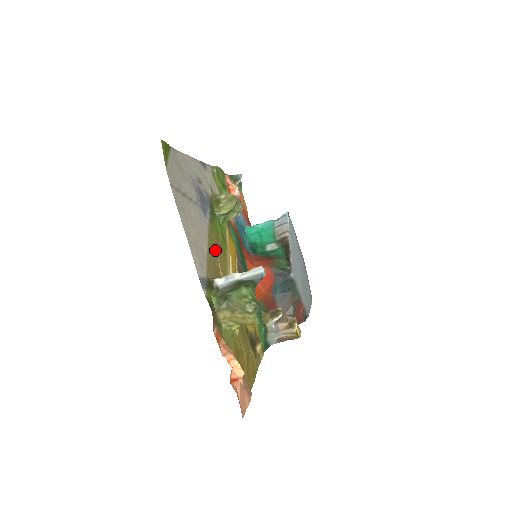
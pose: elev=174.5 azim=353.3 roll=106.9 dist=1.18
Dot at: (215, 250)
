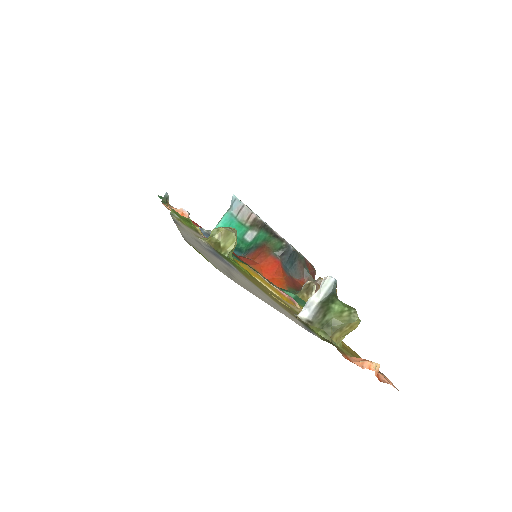
Dot at: (262, 289)
